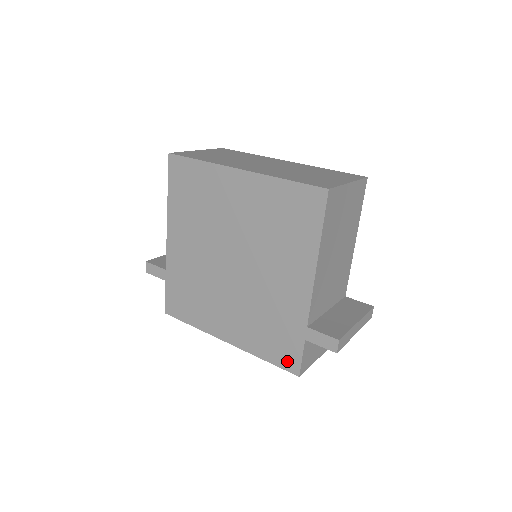
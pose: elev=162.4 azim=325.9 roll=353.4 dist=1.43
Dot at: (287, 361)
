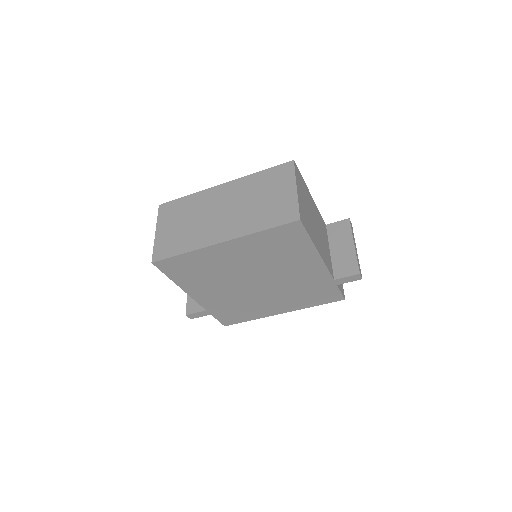
Dot at: (332, 298)
